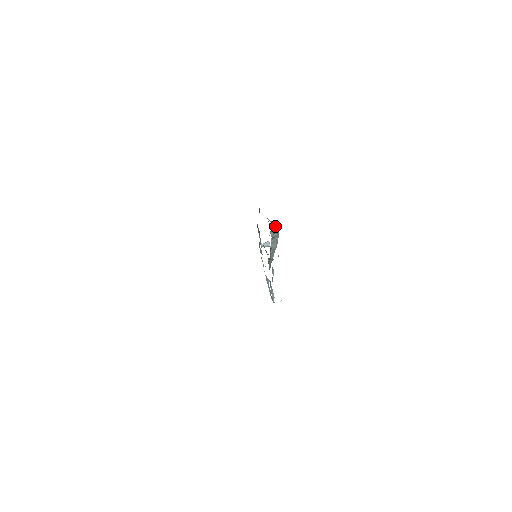
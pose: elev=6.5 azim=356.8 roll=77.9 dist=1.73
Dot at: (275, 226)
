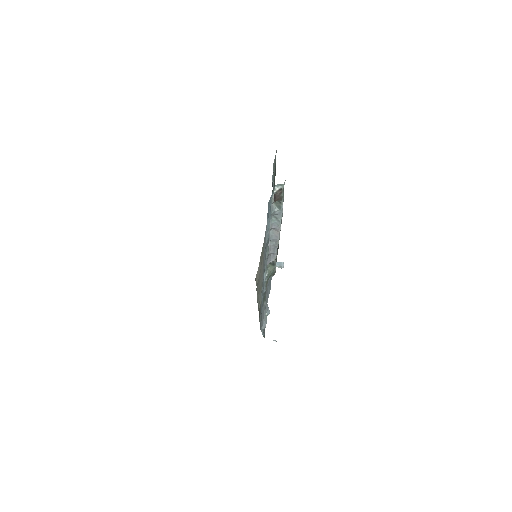
Dot at: (277, 189)
